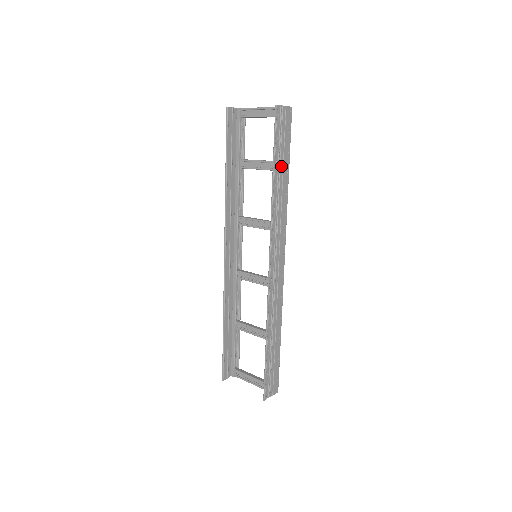
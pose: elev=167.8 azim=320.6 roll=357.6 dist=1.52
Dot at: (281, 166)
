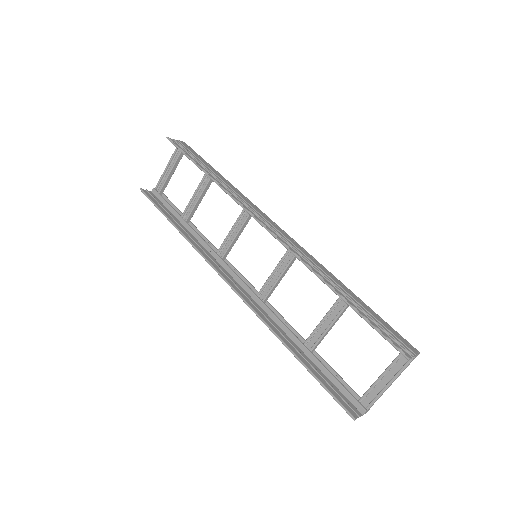
Dot at: (207, 169)
